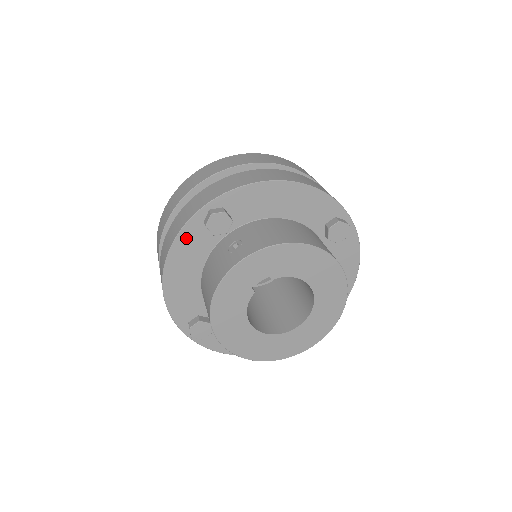
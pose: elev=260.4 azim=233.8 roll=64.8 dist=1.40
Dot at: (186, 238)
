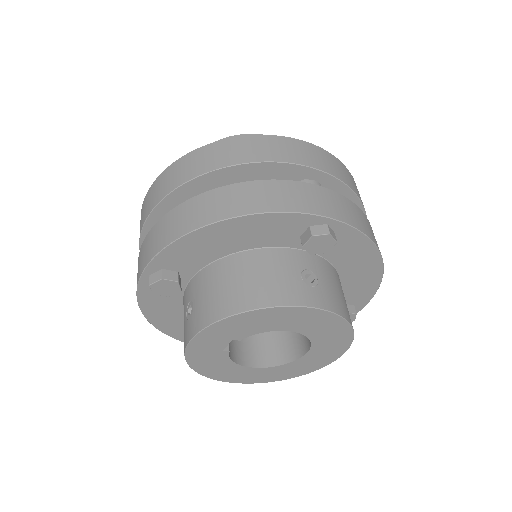
Dot at: (148, 299)
